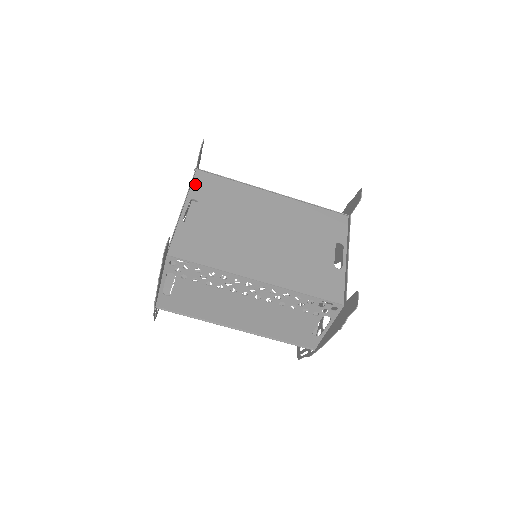
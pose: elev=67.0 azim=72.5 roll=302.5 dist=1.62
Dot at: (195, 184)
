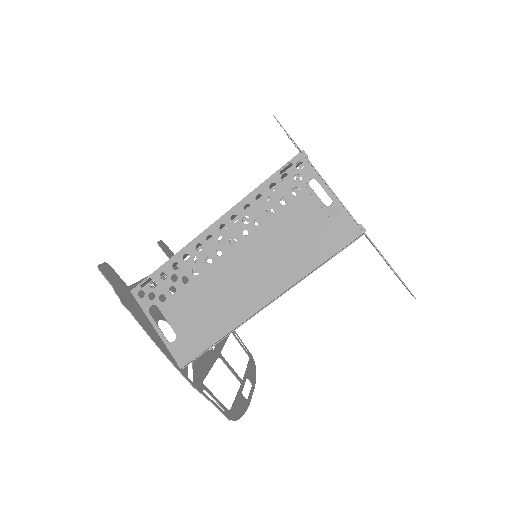
Dot at: occluded
